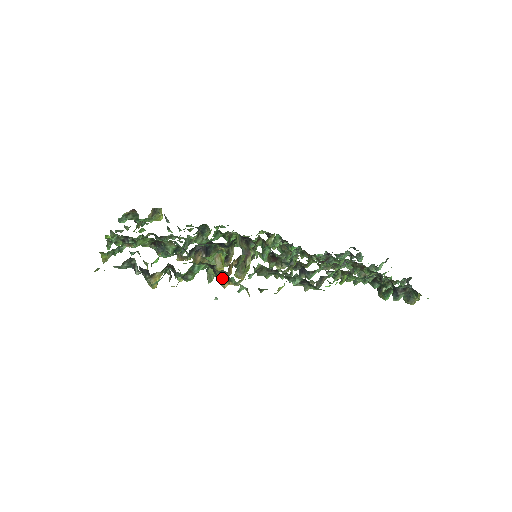
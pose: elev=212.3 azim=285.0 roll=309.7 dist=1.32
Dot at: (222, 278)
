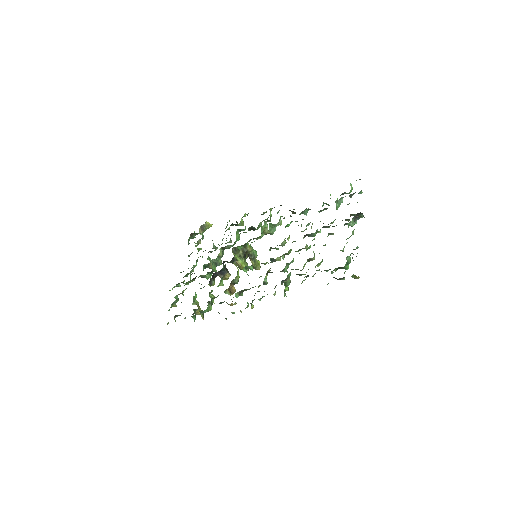
Dot at: (226, 302)
